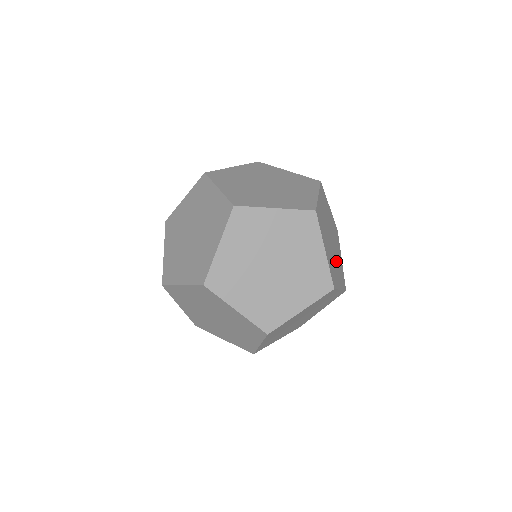
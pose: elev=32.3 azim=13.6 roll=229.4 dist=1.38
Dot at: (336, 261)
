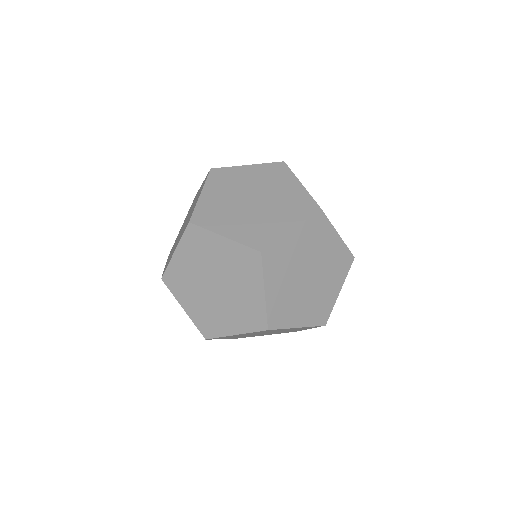
Dot at: occluded
